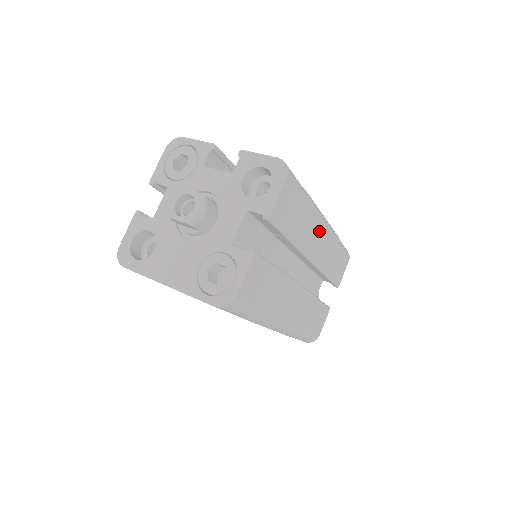
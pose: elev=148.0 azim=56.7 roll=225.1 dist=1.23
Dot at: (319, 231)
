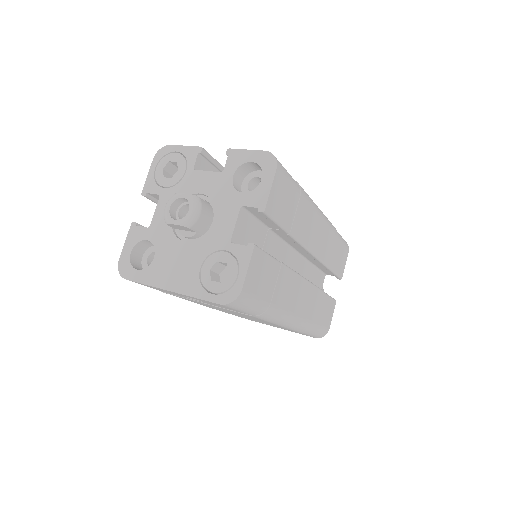
Dot at: (315, 222)
